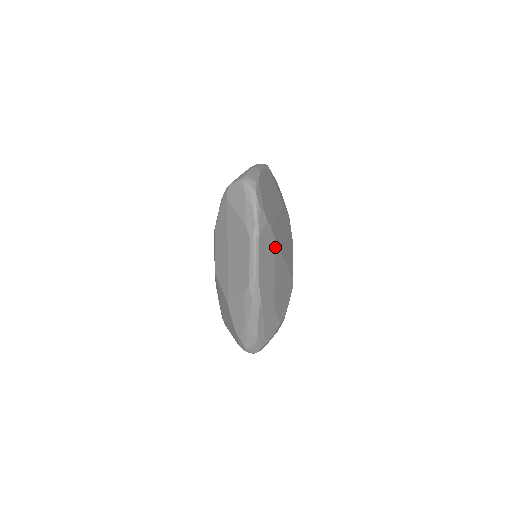
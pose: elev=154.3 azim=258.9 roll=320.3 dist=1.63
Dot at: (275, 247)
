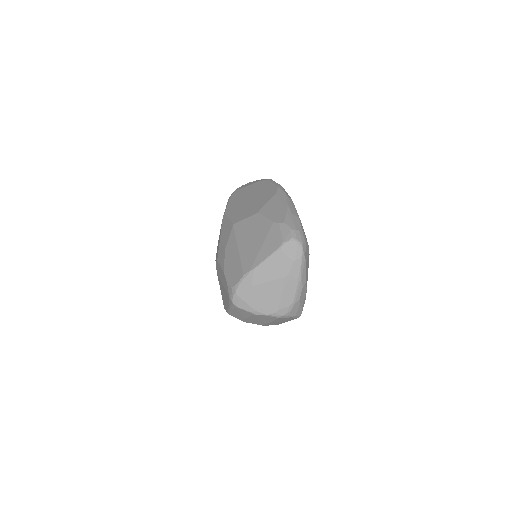
Dot at: occluded
